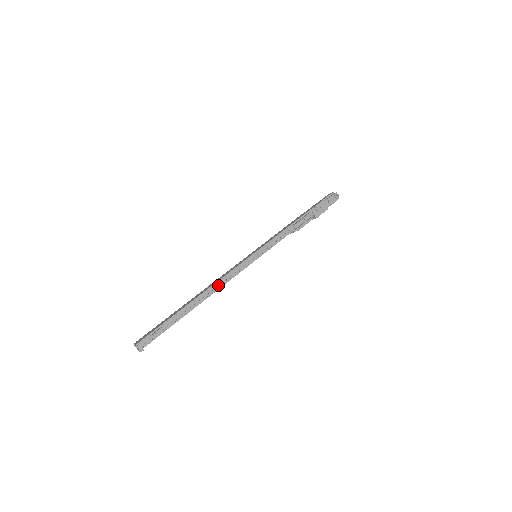
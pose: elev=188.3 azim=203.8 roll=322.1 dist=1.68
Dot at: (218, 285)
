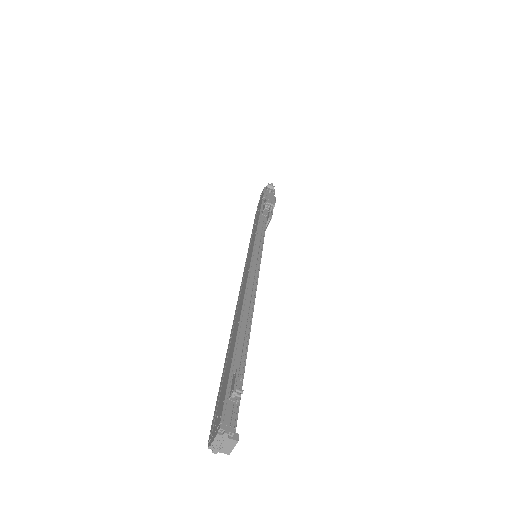
Dot at: (250, 293)
